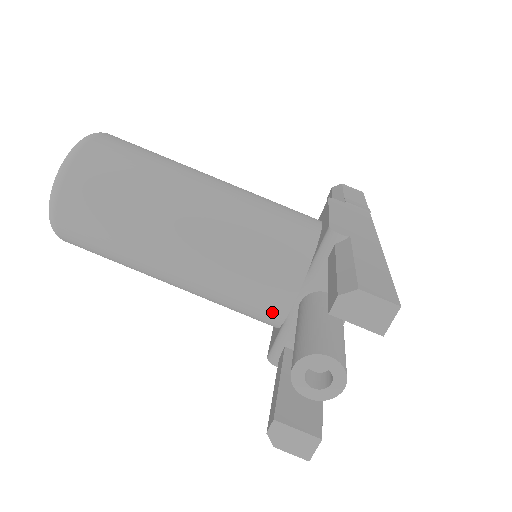
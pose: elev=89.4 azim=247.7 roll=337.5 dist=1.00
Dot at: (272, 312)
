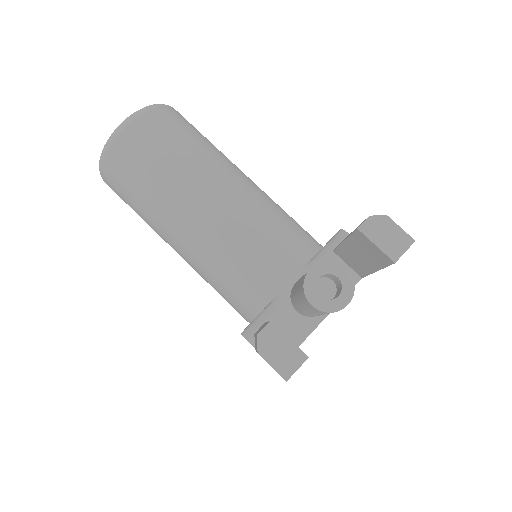
Dot at: (266, 286)
